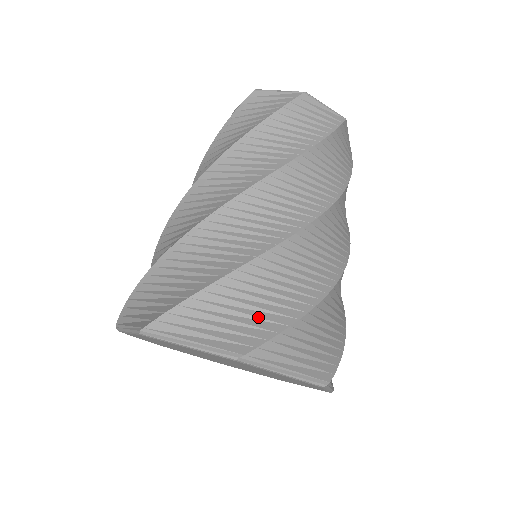
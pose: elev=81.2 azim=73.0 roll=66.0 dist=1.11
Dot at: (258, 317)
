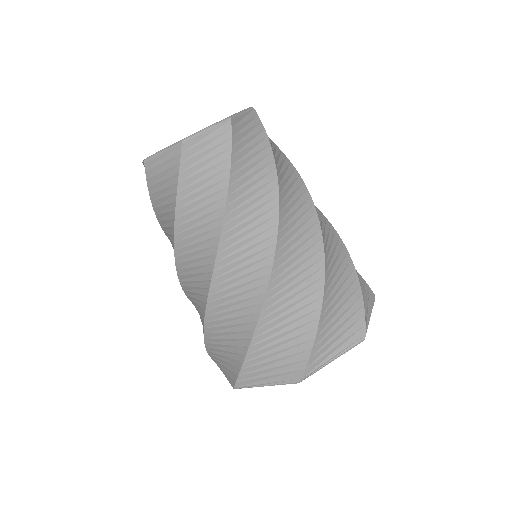
Dot at: (292, 346)
